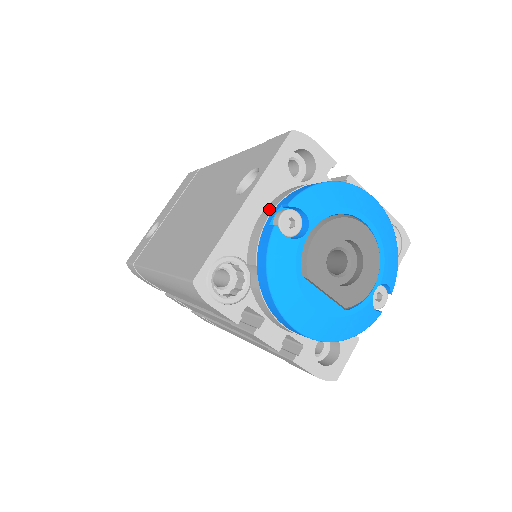
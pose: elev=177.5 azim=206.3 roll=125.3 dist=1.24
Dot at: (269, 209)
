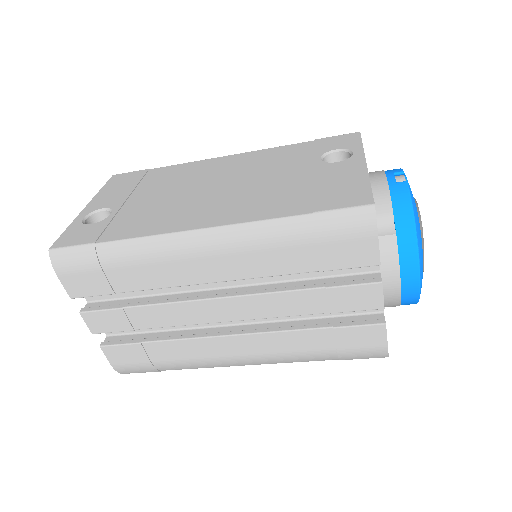
Dot at: (378, 175)
